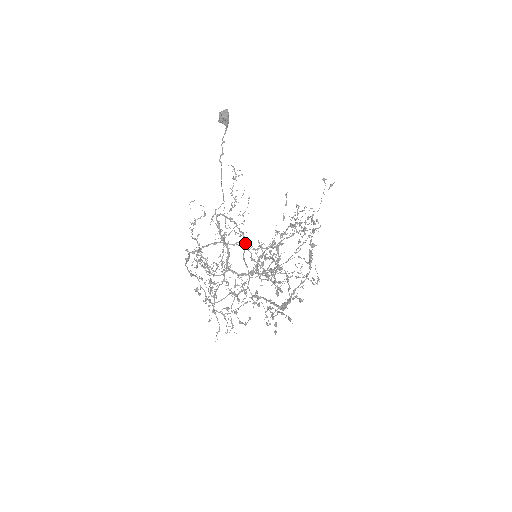
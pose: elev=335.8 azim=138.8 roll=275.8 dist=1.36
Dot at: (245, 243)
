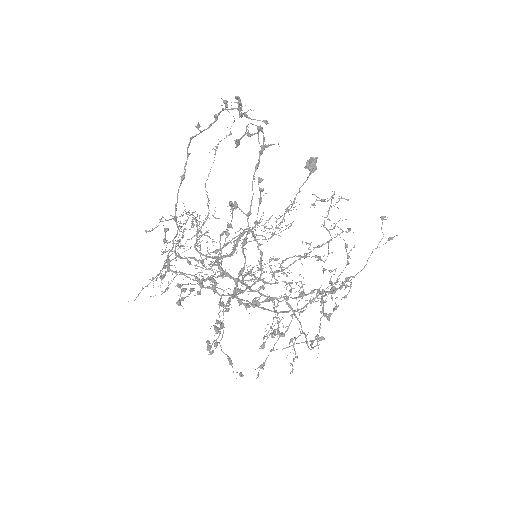
Dot at: (257, 281)
